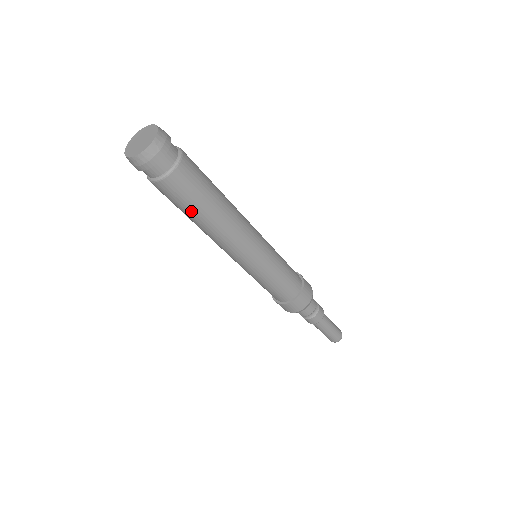
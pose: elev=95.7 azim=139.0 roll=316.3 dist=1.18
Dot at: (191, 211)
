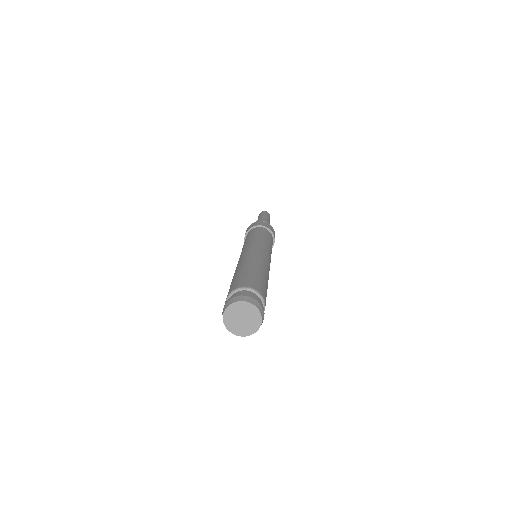
Dot at: occluded
